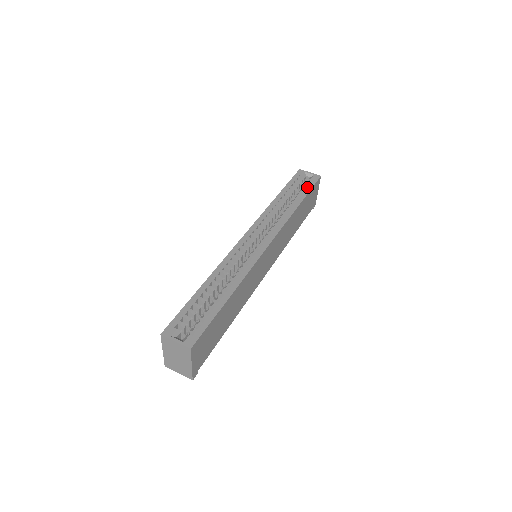
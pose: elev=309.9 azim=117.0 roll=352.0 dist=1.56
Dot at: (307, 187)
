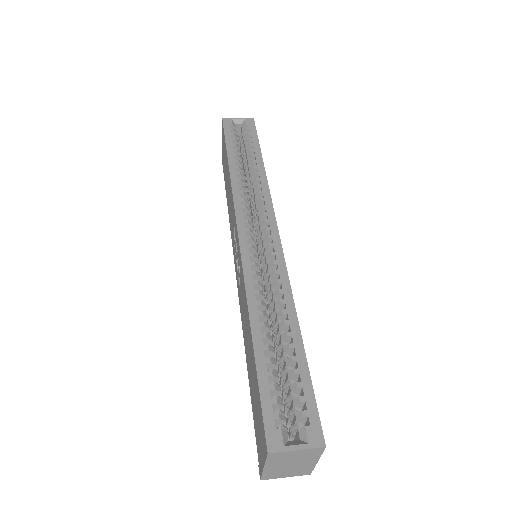
Dot at: (252, 138)
